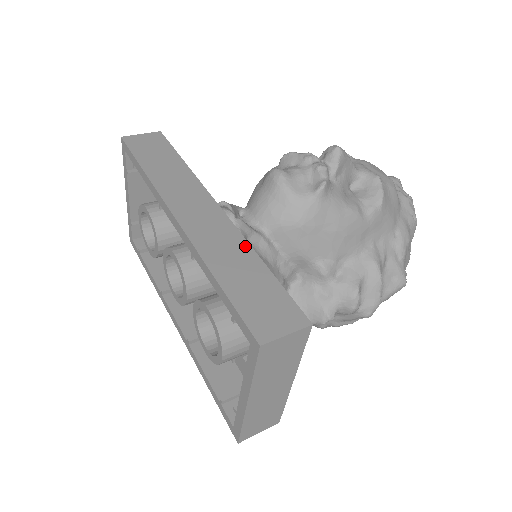
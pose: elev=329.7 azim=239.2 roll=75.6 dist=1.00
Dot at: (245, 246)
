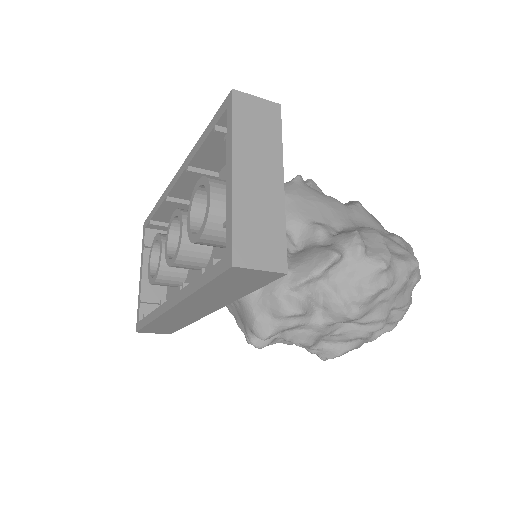
Dot at: occluded
